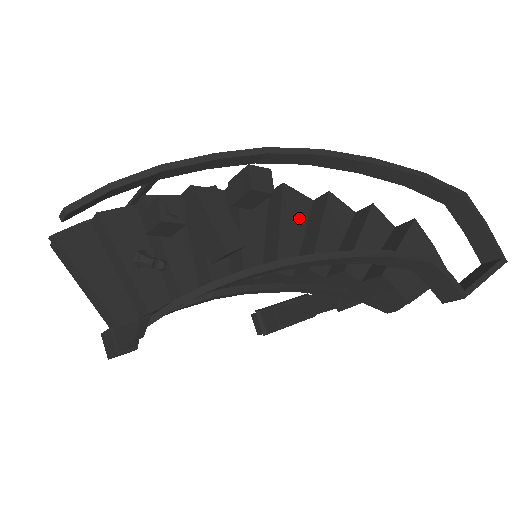
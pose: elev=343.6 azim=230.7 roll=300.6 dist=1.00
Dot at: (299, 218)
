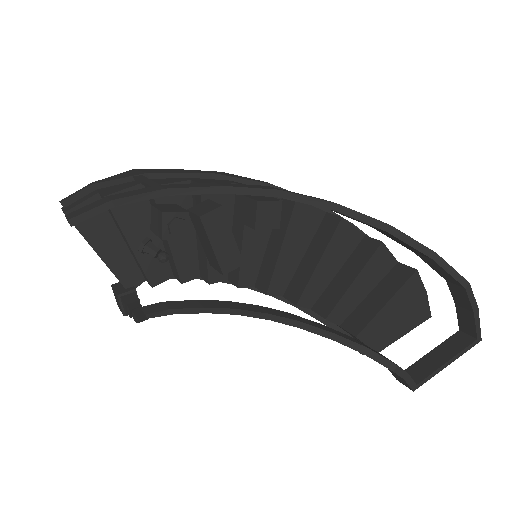
Dot at: (304, 236)
